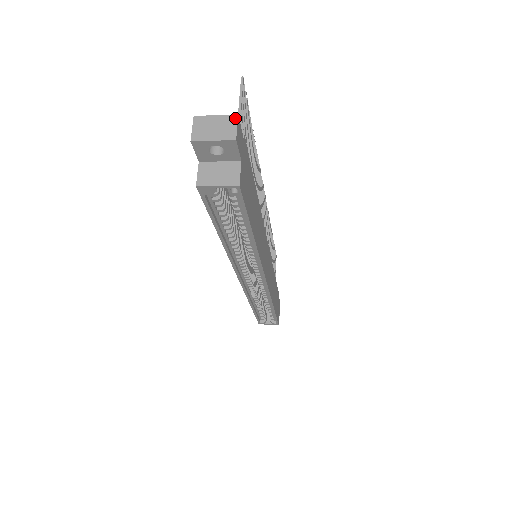
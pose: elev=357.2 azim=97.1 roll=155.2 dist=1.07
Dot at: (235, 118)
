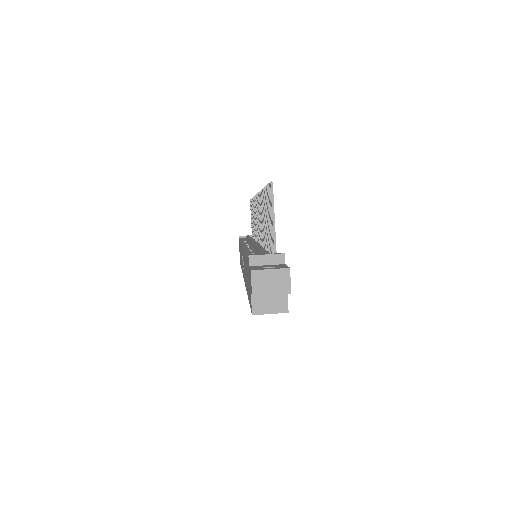
Dot at: (288, 272)
